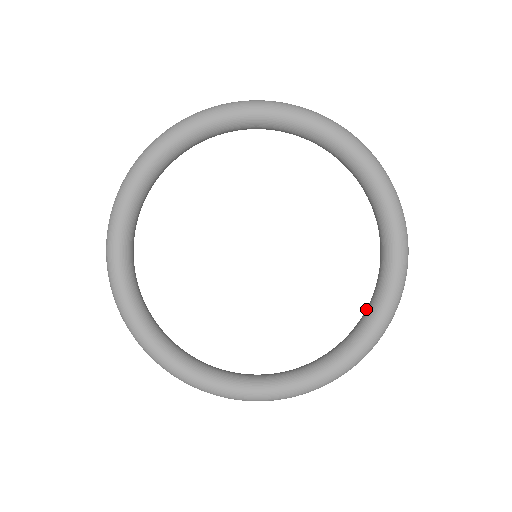
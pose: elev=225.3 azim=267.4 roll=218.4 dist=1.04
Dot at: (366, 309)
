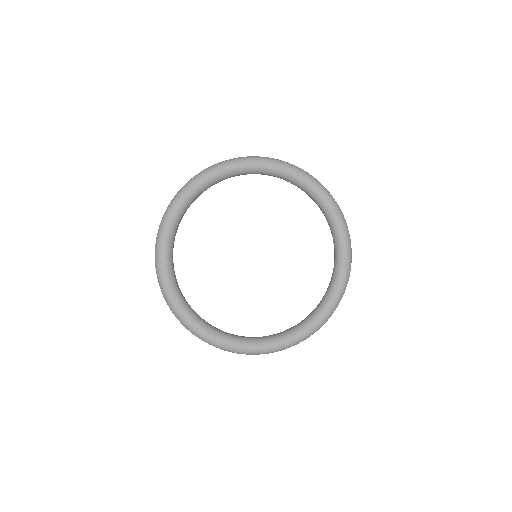
Dot at: (302, 320)
